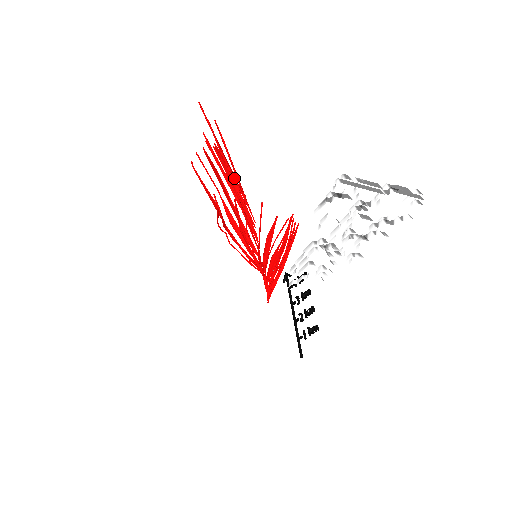
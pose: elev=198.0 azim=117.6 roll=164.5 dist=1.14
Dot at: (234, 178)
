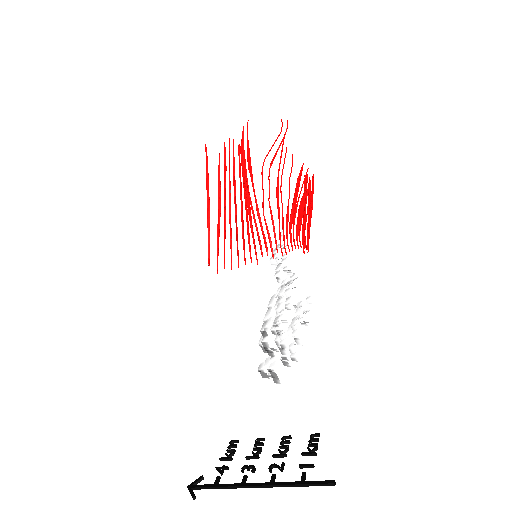
Dot at: (209, 214)
